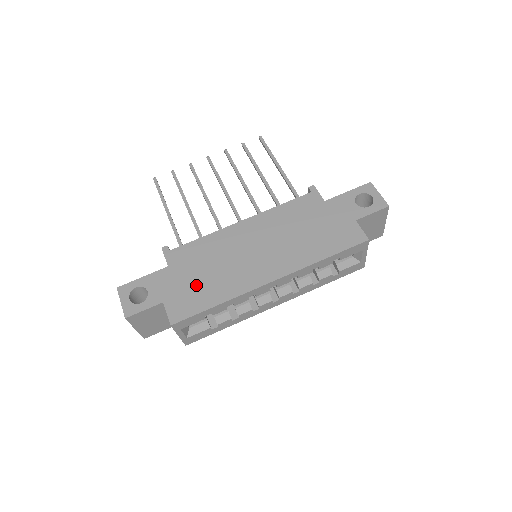
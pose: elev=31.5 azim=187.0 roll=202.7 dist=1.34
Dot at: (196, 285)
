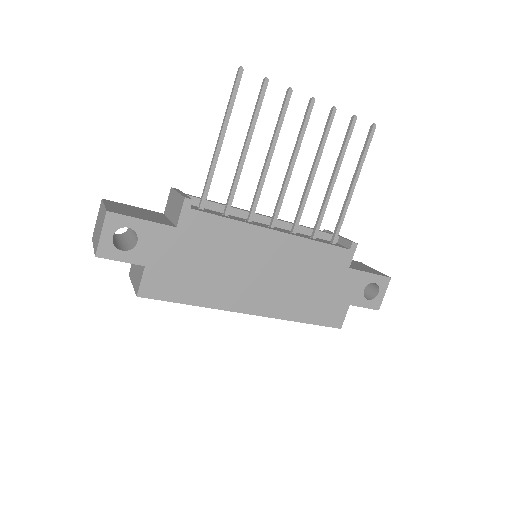
Dot at: (188, 271)
